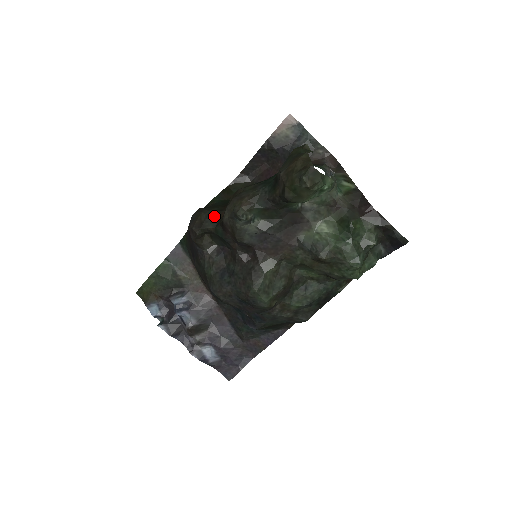
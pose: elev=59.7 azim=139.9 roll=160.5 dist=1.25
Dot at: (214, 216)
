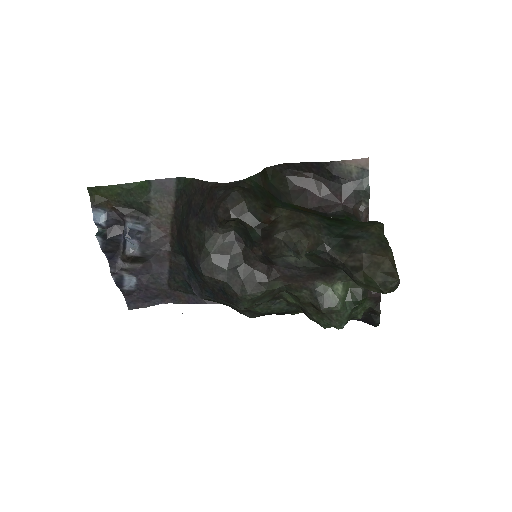
Dot at: (258, 214)
